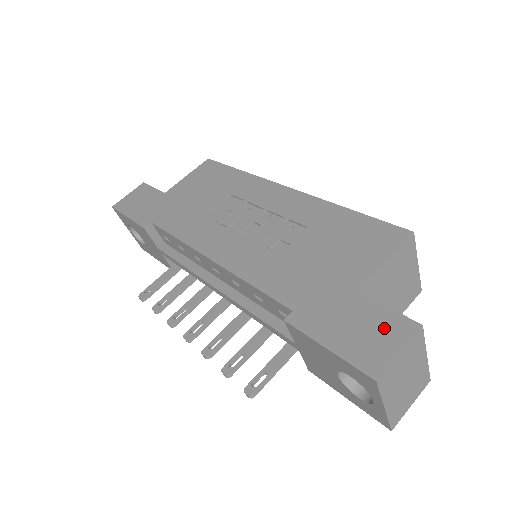
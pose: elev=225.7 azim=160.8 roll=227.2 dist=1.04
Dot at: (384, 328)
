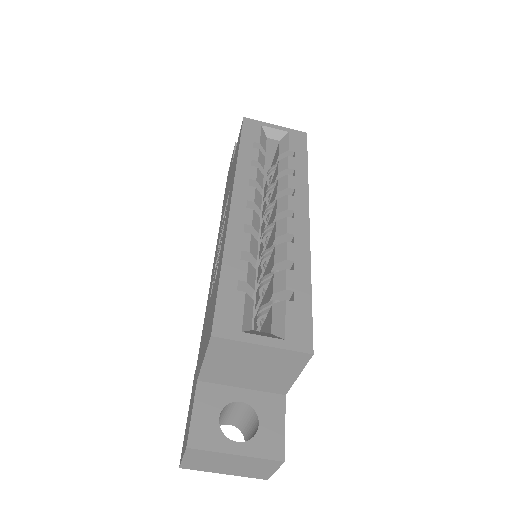
Dot at: (187, 429)
